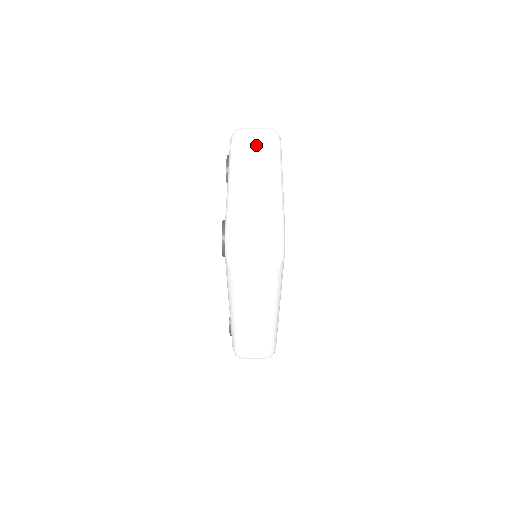
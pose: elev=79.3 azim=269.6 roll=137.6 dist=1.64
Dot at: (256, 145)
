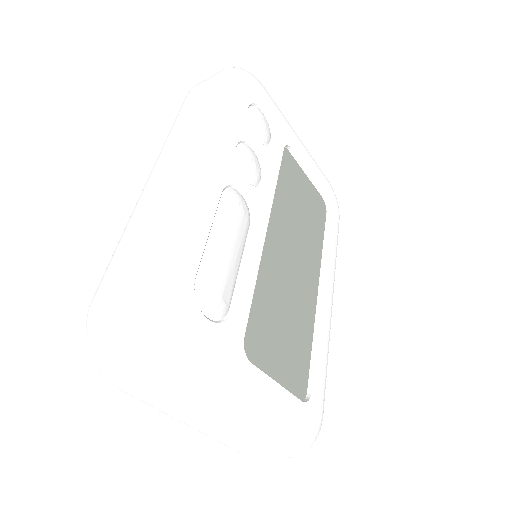
Dot at: (165, 402)
